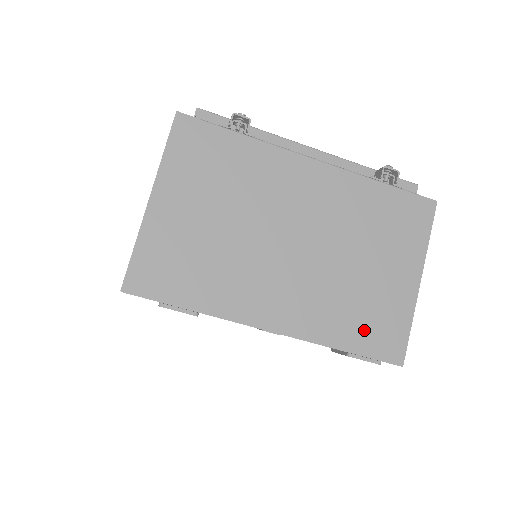
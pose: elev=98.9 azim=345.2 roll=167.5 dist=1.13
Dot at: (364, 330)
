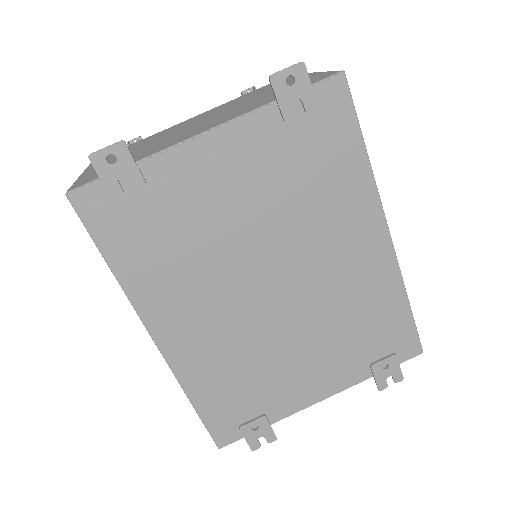
Dot at: occluded
